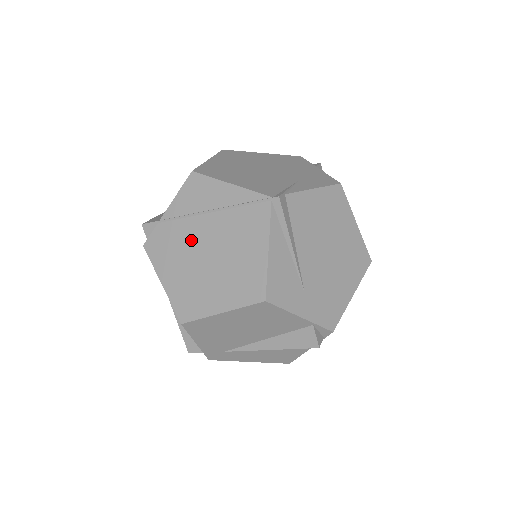
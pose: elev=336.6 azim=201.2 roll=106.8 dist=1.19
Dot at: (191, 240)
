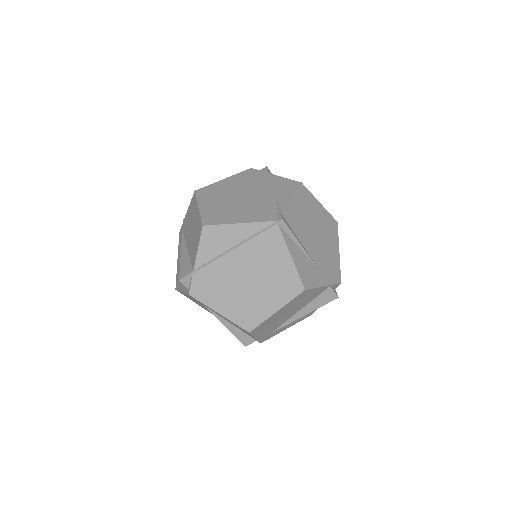
Dot at: (228, 274)
